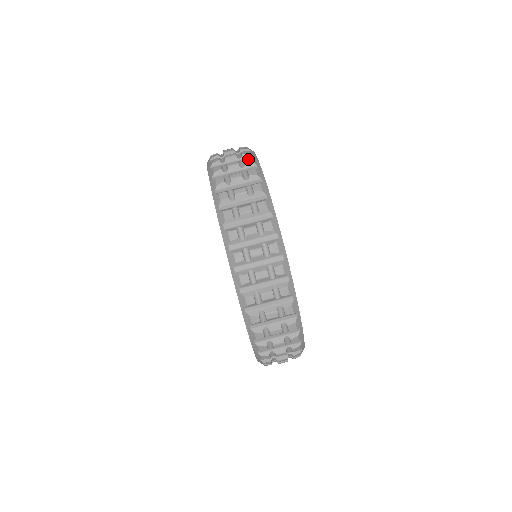
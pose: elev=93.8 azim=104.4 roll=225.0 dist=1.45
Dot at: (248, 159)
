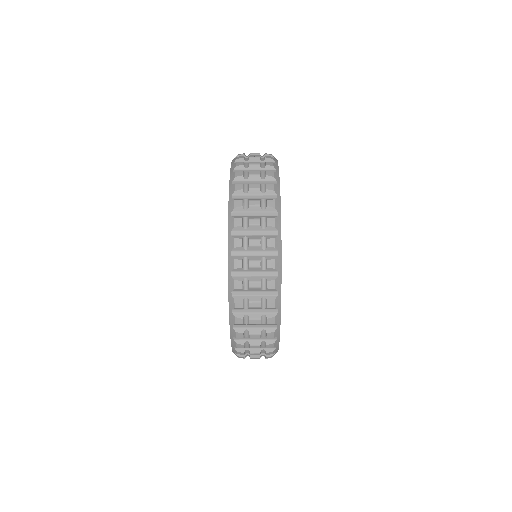
Dot at: (271, 282)
